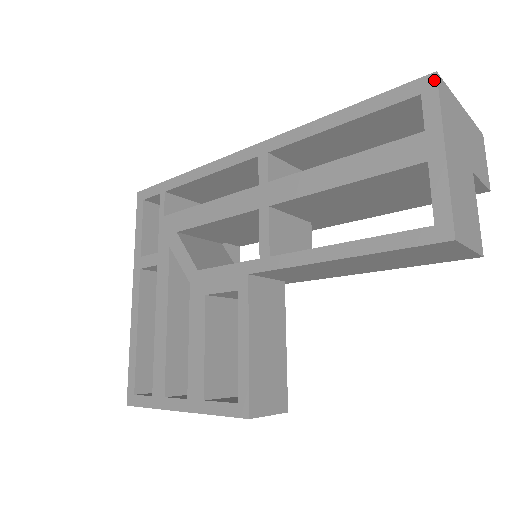
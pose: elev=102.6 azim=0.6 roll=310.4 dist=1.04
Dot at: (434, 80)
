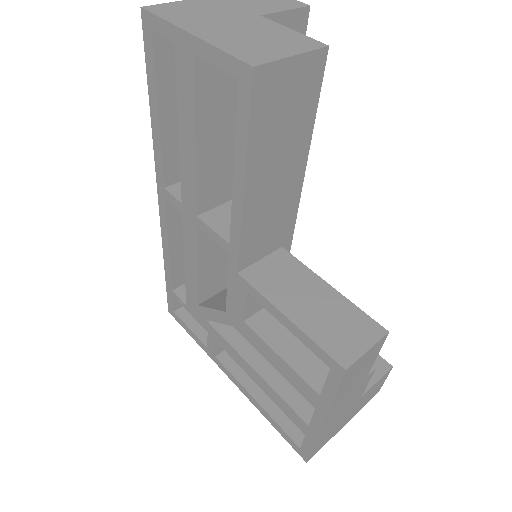
Dot at: (145, 13)
